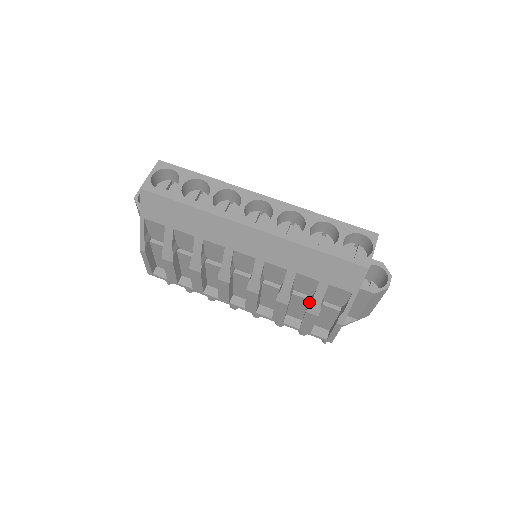
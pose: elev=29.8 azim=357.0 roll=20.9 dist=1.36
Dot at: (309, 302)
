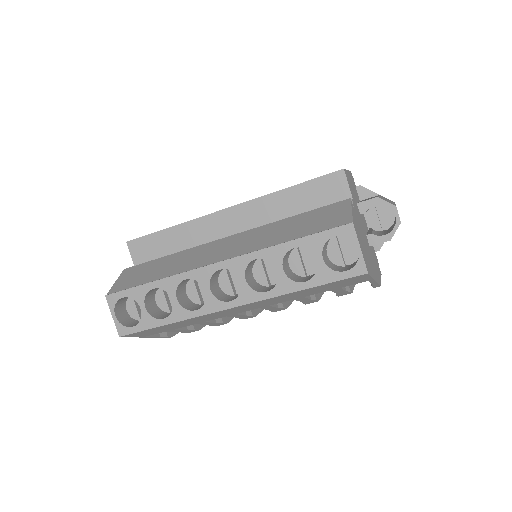
Dot at: occluded
